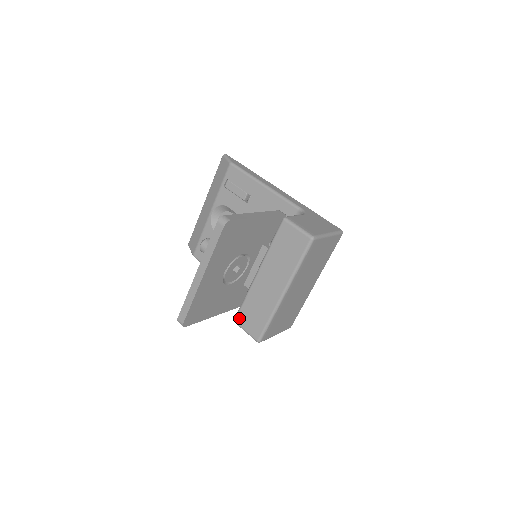
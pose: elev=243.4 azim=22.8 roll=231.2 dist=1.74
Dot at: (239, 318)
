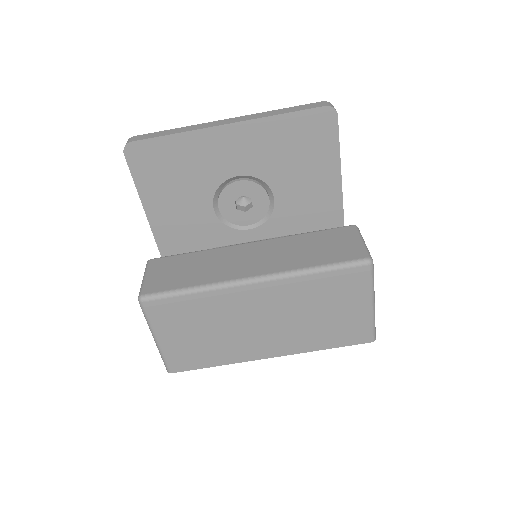
Dot at: (160, 260)
